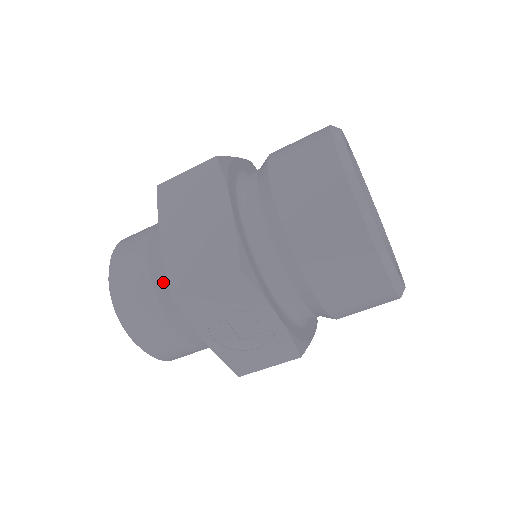
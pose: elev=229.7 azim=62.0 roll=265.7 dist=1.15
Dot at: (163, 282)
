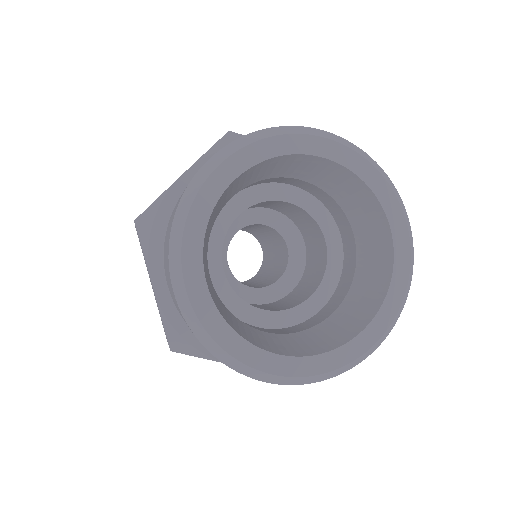
Dot at: occluded
